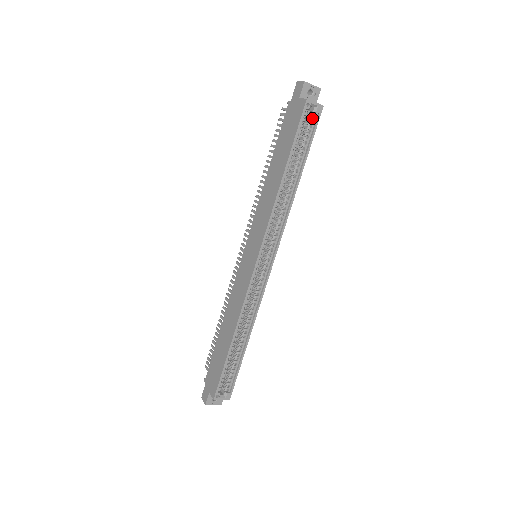
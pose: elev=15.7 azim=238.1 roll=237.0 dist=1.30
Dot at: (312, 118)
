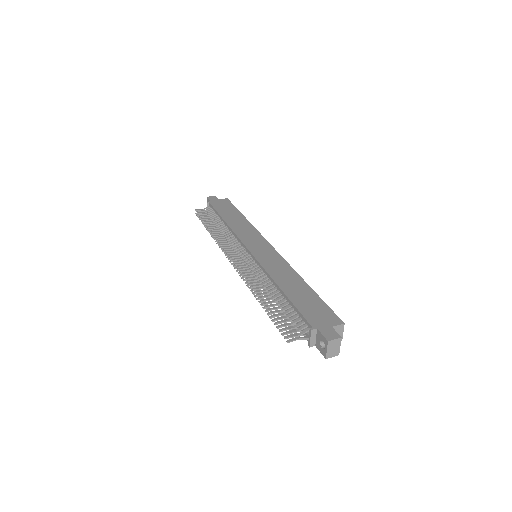
Dot at: occluded
